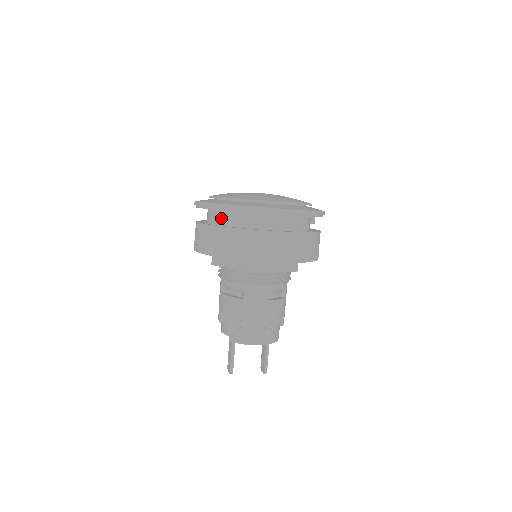
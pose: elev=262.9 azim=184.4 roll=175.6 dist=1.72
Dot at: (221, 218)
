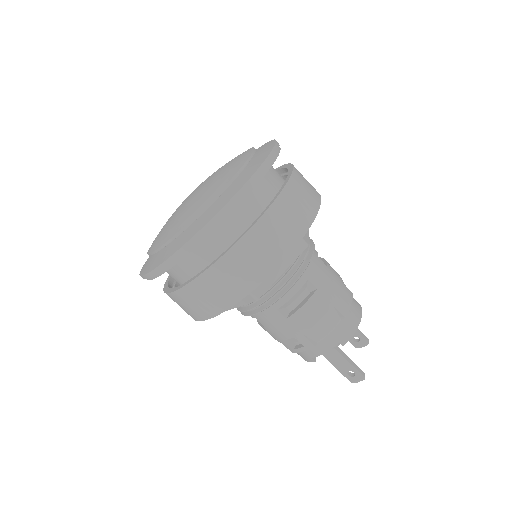
Dot at: (225, 233)
